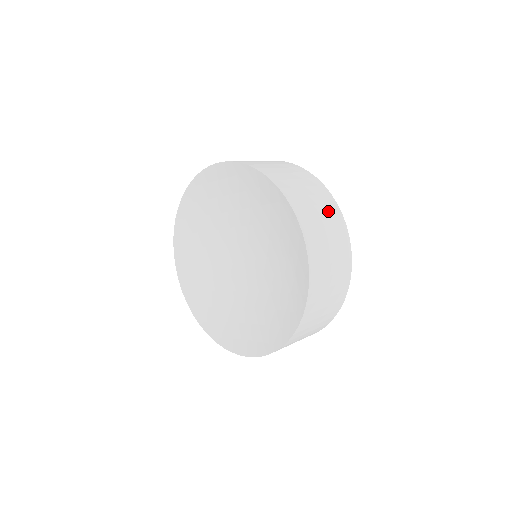
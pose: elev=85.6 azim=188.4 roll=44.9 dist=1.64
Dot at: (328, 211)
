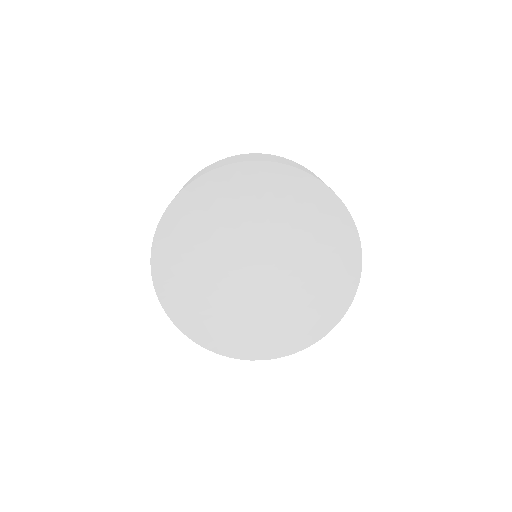
Dot at: occluded
